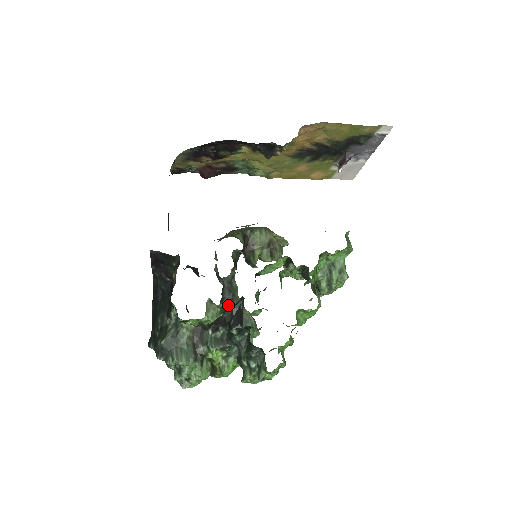
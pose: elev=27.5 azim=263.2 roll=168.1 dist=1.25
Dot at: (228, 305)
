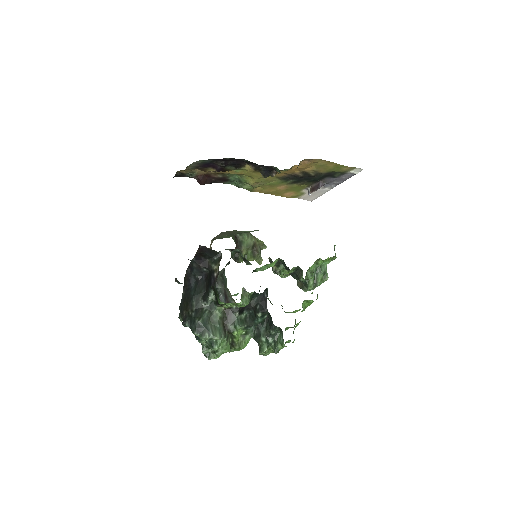
Dot at: (256, 294)
